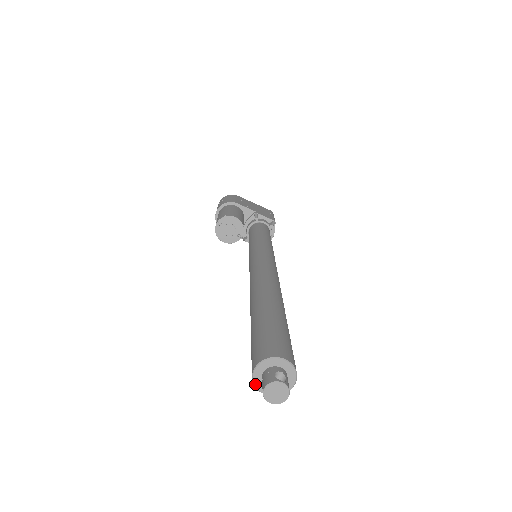
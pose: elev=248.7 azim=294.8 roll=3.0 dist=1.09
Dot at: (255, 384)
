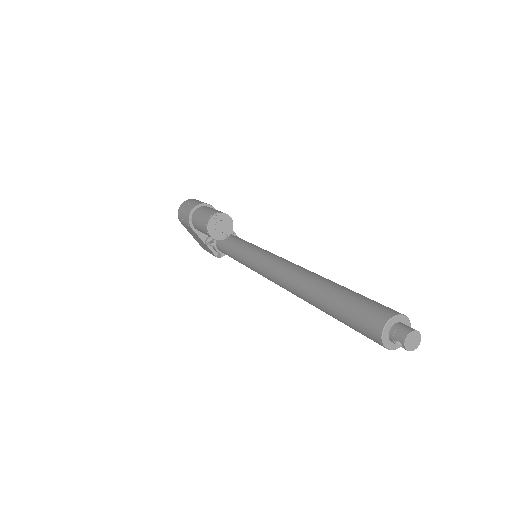
Dot at: (383, 334)
